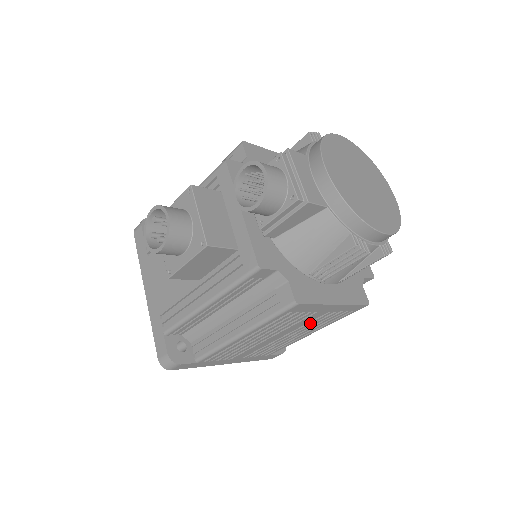
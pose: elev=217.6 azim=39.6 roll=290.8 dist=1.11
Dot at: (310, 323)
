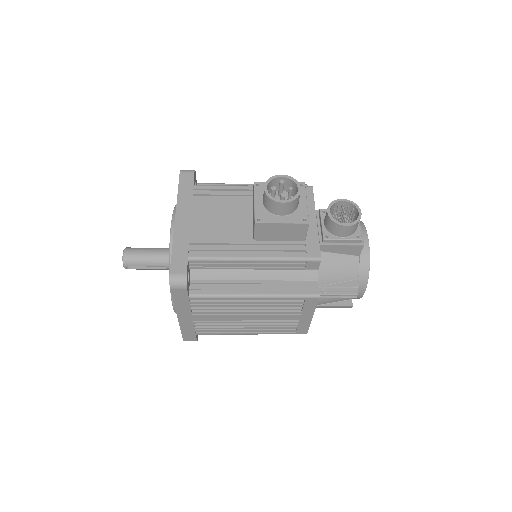
Dot at: (275, 322)
